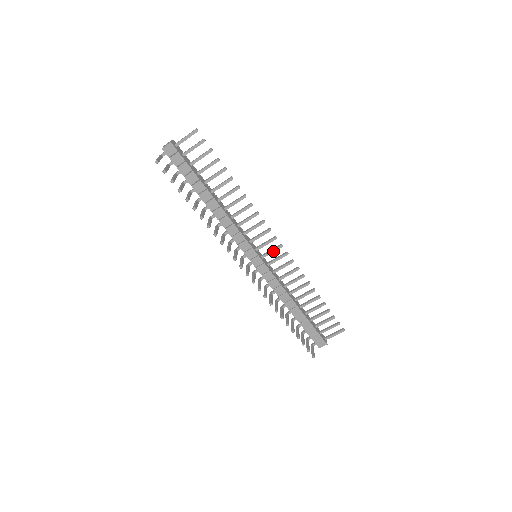
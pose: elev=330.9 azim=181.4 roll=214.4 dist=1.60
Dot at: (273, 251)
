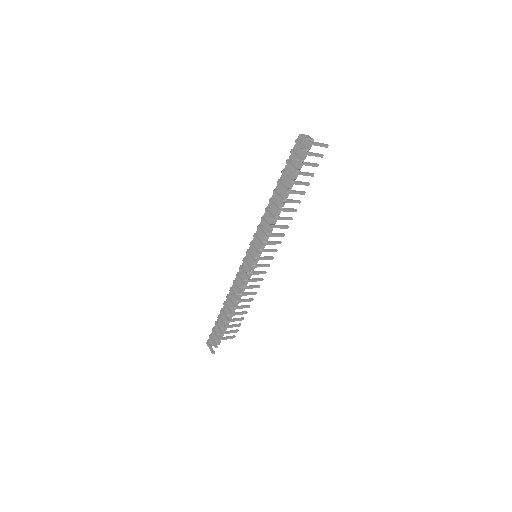
Dot at: (266, 259)
